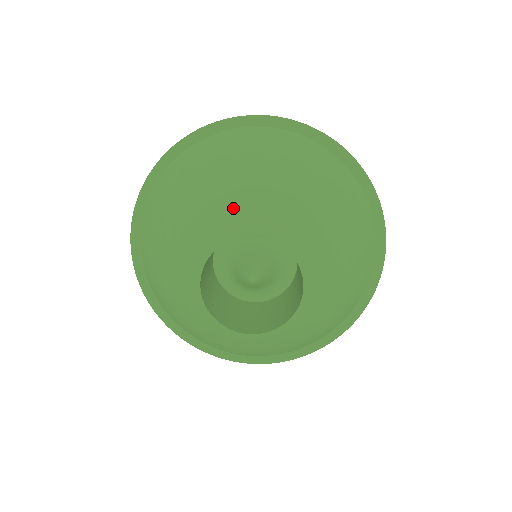
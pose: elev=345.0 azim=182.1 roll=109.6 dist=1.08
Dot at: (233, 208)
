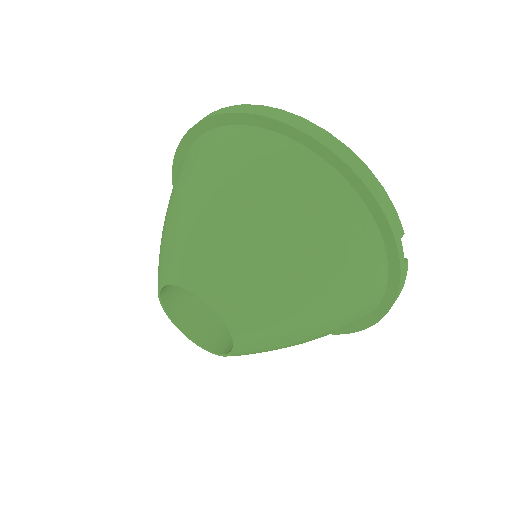
Dot at: (188, 253)
